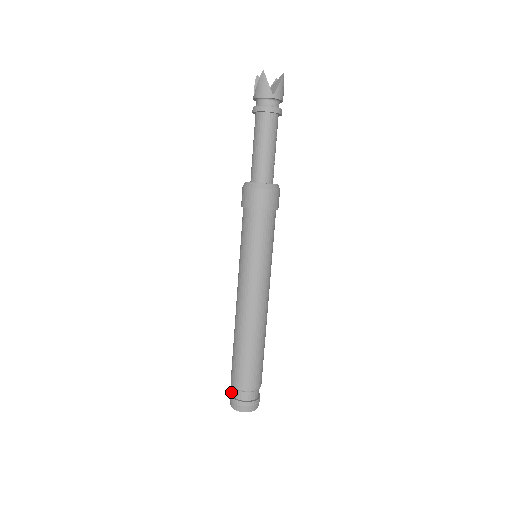
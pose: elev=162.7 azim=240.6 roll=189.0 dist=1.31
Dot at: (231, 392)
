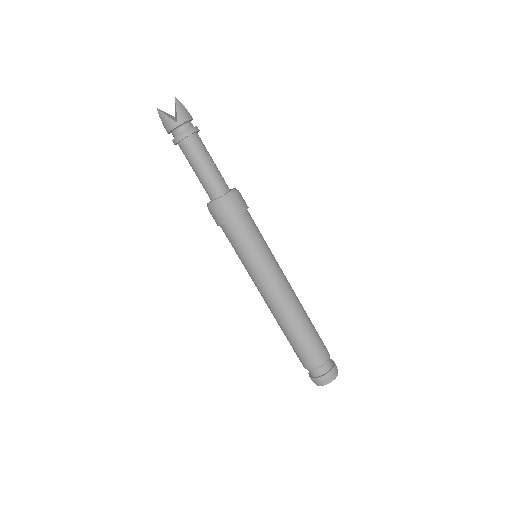
Dot at: occluded
